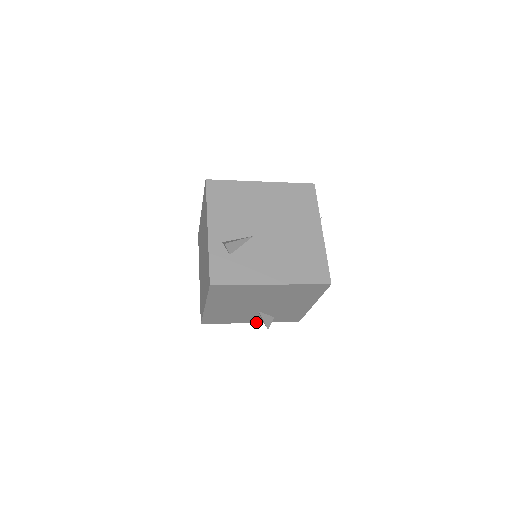
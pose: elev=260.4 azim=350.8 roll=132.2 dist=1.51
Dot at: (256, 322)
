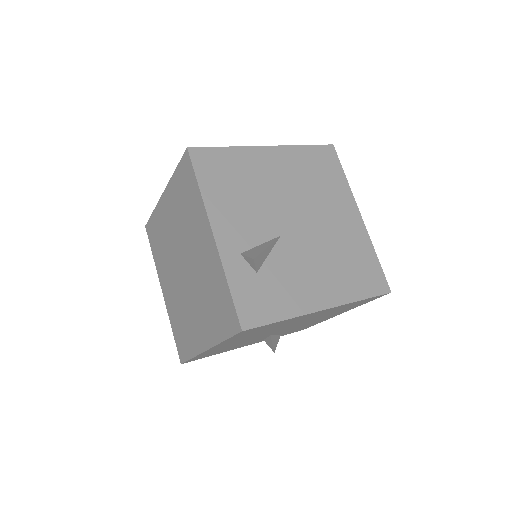
Dot at: (253, 343)
